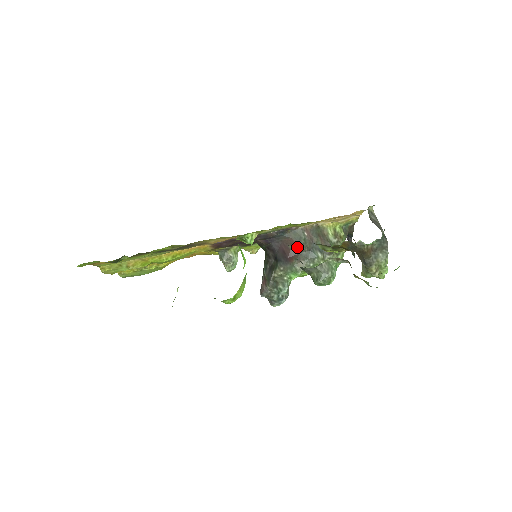
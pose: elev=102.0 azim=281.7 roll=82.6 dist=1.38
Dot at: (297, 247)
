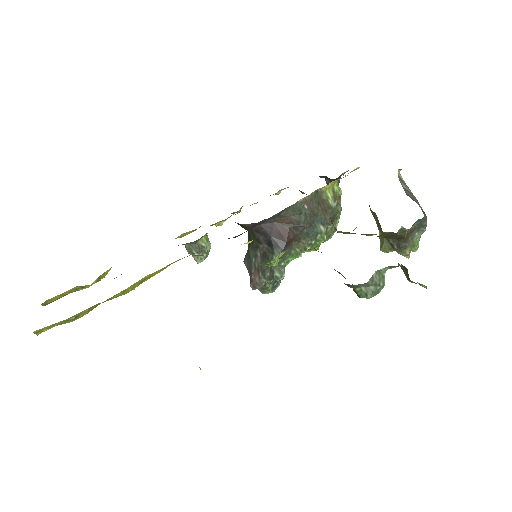
Dot at: (297, 226)
